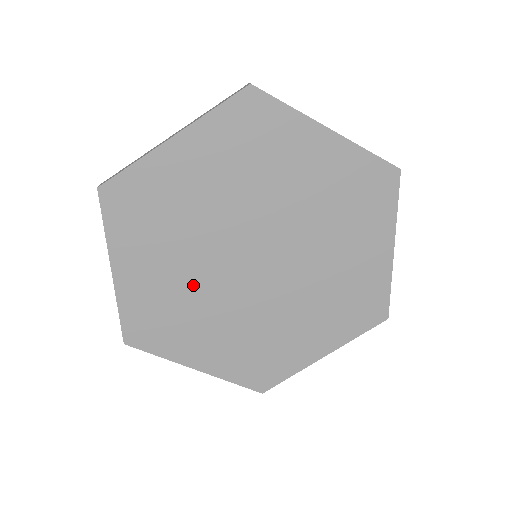
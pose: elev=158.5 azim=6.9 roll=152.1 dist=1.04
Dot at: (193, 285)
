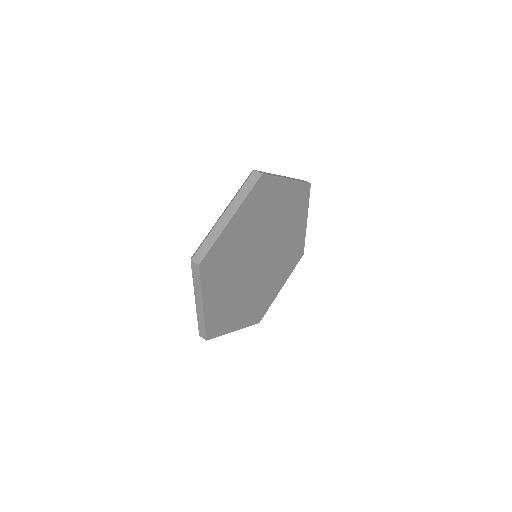
Dot at: (236, 289)
